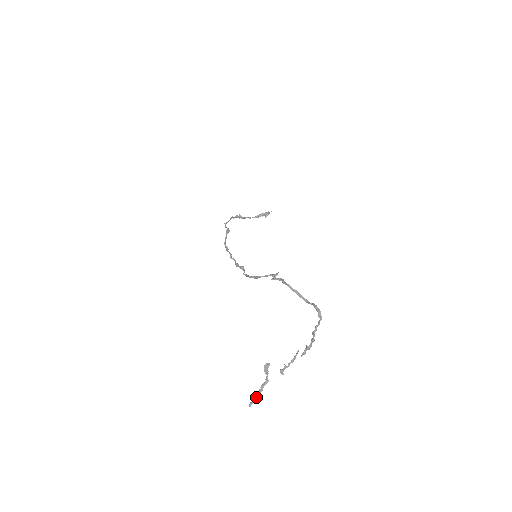
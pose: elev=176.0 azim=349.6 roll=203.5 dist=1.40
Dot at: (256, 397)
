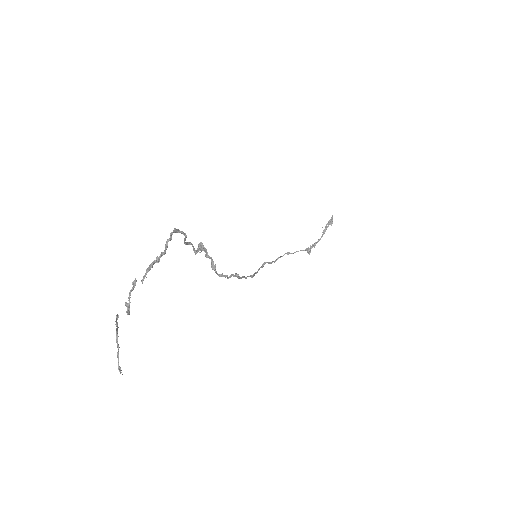
Dot at: (118, 358)
